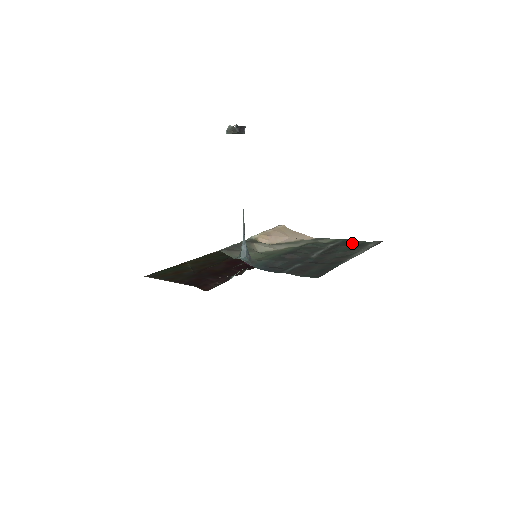
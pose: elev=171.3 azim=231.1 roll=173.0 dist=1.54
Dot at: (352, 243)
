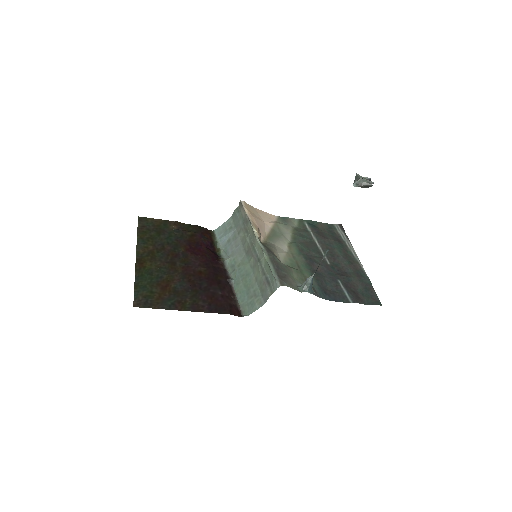
Dot at: (323, 229)
